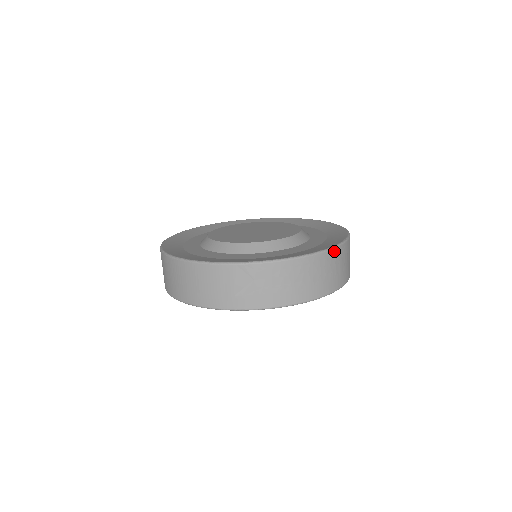
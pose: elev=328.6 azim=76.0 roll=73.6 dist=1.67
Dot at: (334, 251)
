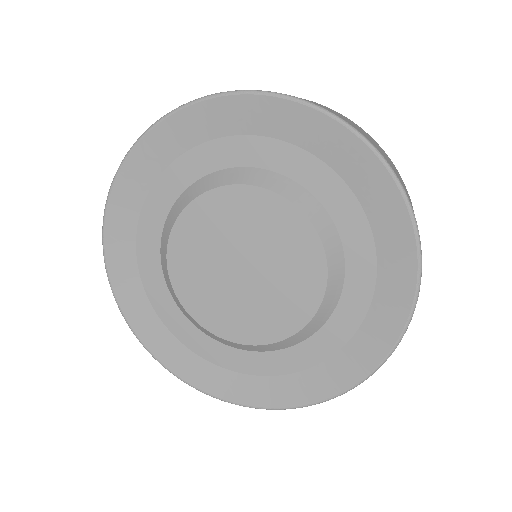
Dot at: (276, 407)
